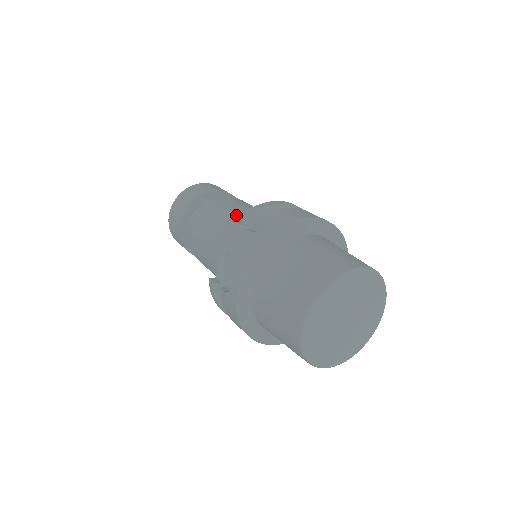
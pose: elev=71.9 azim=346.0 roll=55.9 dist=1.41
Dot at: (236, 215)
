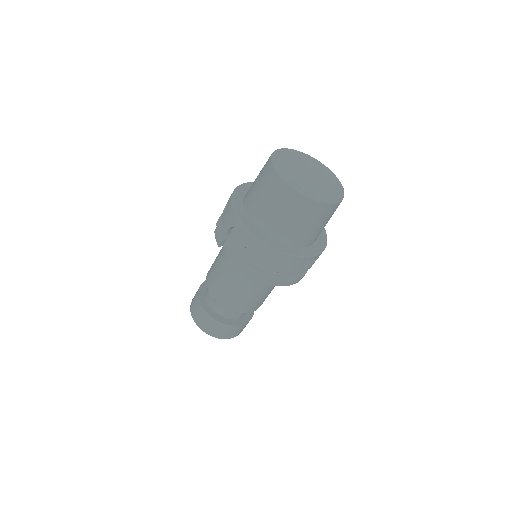
Dot at: occluded
